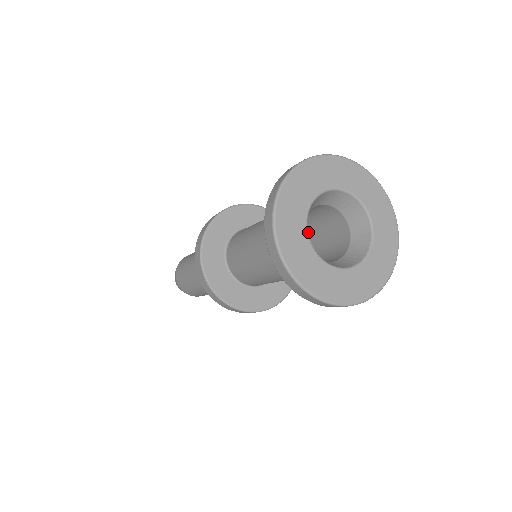
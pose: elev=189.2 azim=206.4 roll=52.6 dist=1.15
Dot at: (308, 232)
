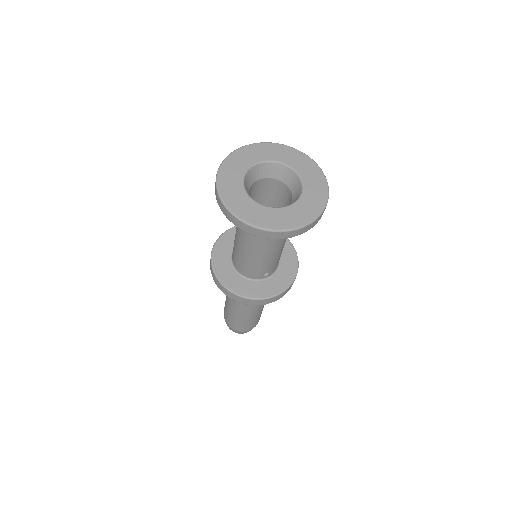
Dot at: occluded
